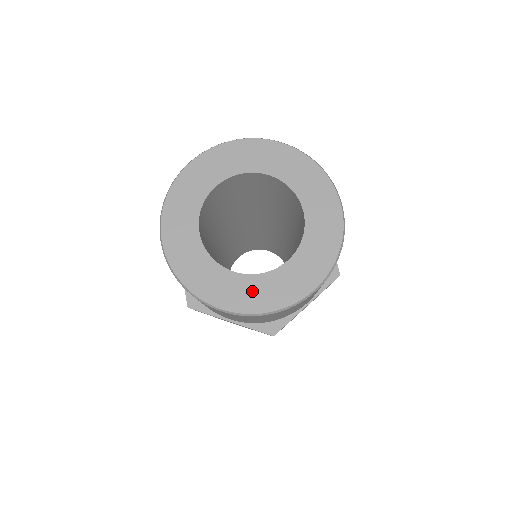
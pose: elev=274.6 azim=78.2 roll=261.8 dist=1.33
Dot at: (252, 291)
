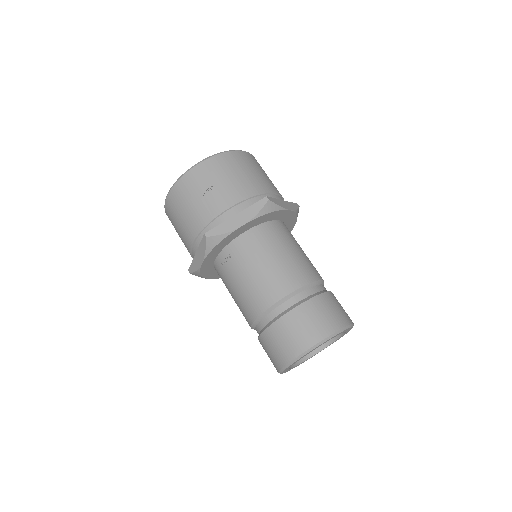
Dot at: occluded
